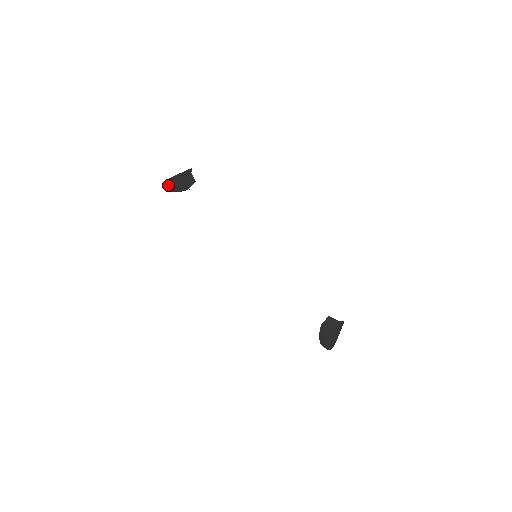
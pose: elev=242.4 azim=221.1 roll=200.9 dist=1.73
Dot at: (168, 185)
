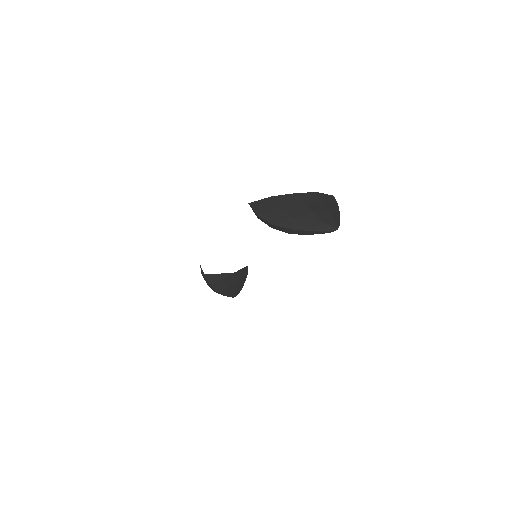
Dot at: occluded
